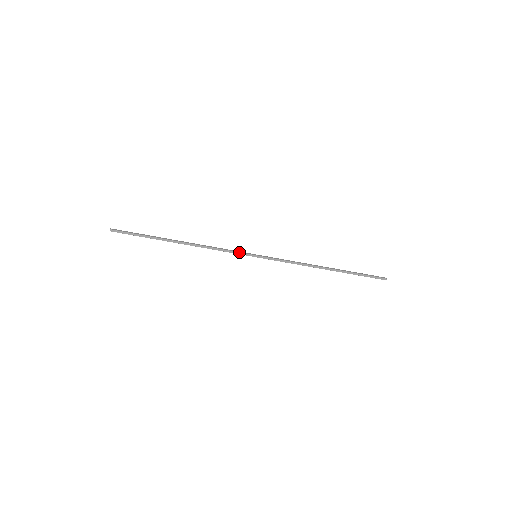
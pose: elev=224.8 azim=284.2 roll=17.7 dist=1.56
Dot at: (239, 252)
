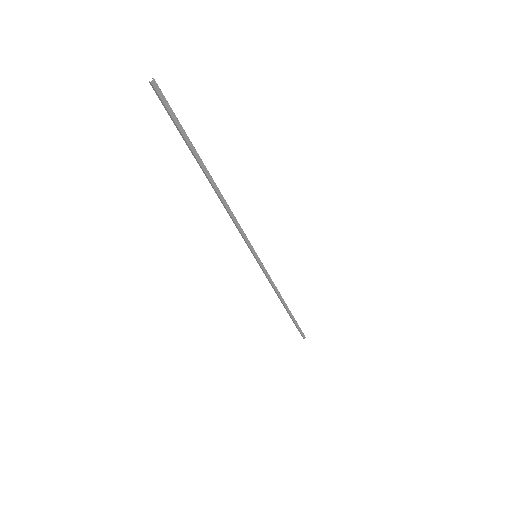
Dot at: occluded
